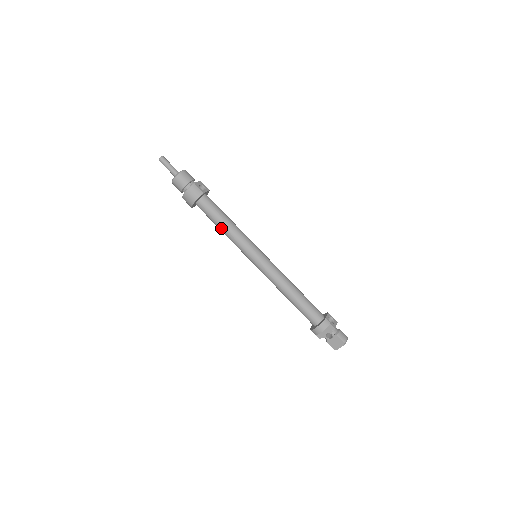
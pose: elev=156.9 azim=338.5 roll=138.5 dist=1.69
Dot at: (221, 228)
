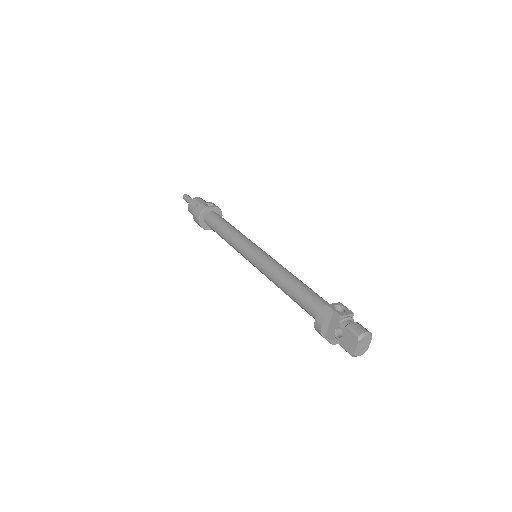
Dot at: (222, 236)
